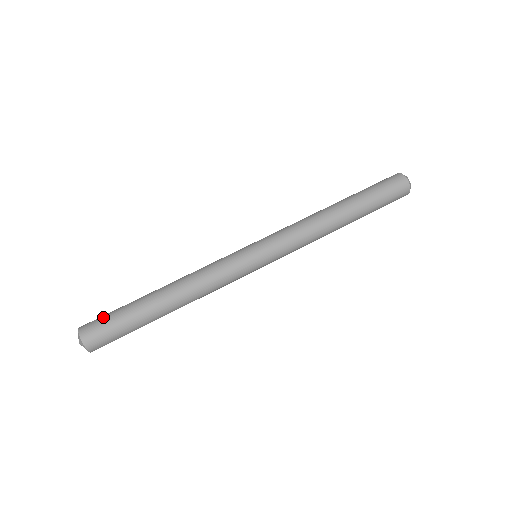
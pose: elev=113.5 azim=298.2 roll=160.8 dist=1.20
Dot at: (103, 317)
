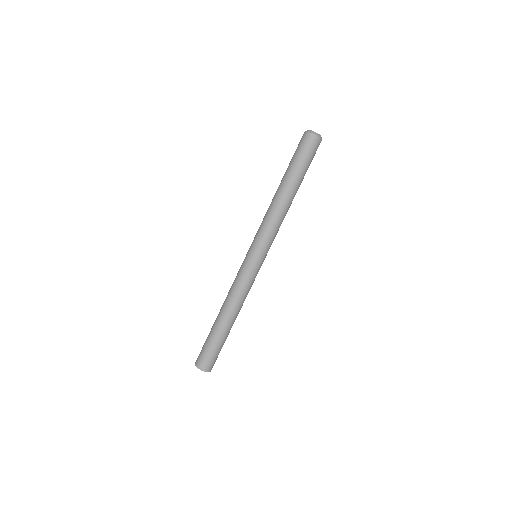
Dot at: (210, 357)
